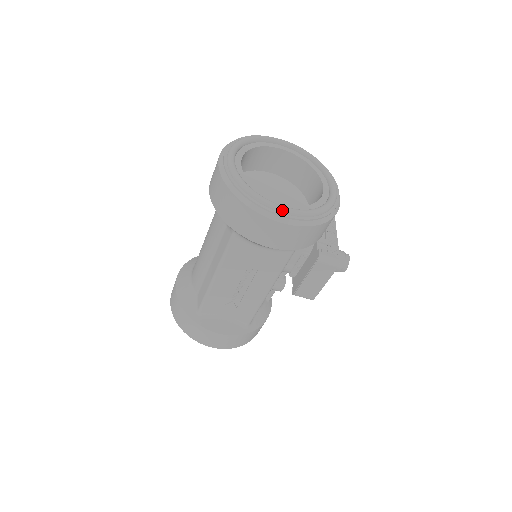
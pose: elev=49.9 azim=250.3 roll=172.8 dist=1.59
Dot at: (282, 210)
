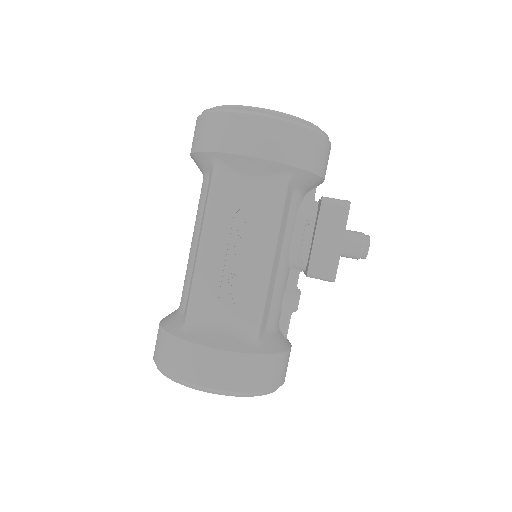
Dot at: (260, 108)
